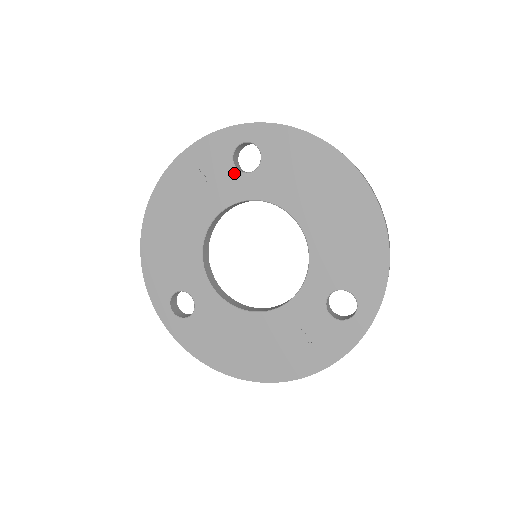
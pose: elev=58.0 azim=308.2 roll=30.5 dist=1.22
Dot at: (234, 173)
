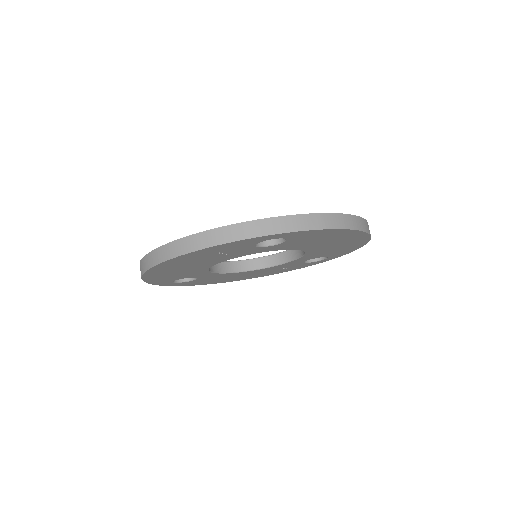
Dot at: (254, 248)
